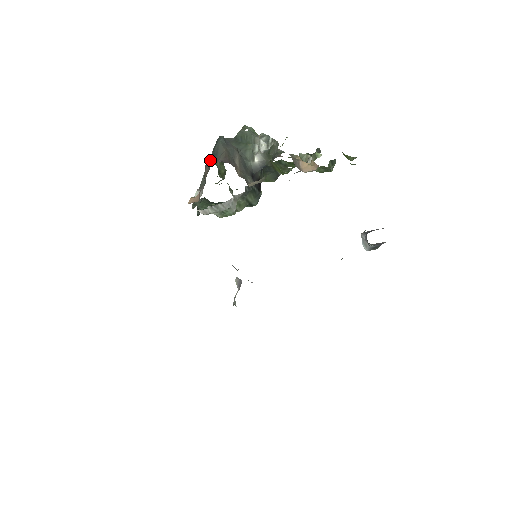
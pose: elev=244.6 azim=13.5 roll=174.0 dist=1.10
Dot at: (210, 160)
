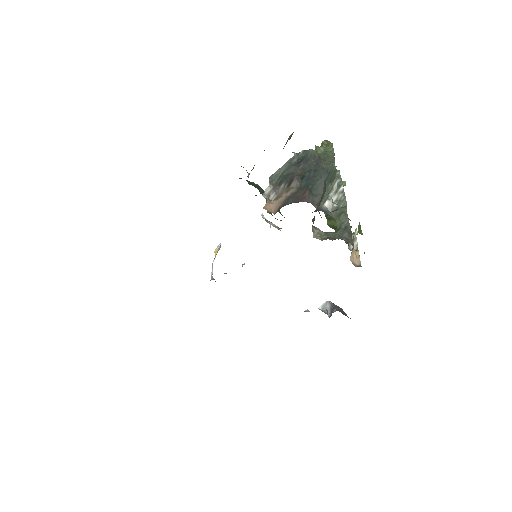
Dot at: (310, 195)
